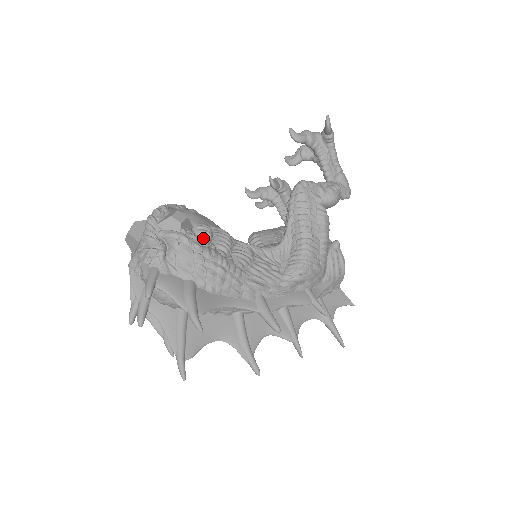
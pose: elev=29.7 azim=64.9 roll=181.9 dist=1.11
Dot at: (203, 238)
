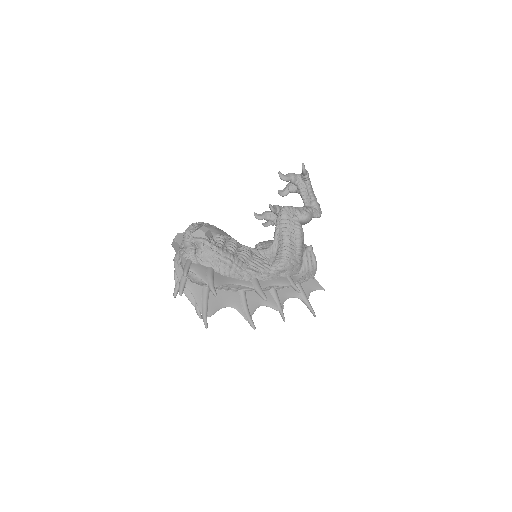
Dot at: (219, 242)
